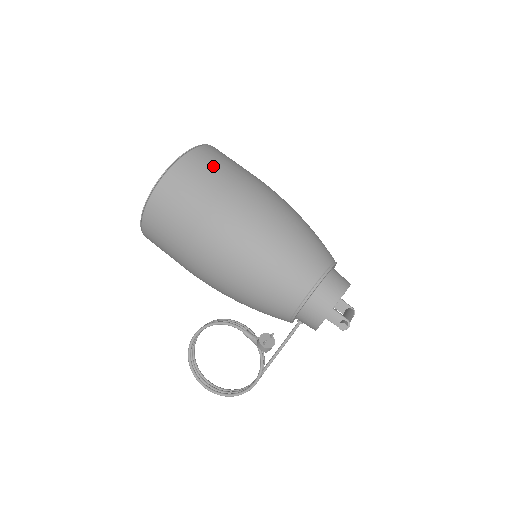
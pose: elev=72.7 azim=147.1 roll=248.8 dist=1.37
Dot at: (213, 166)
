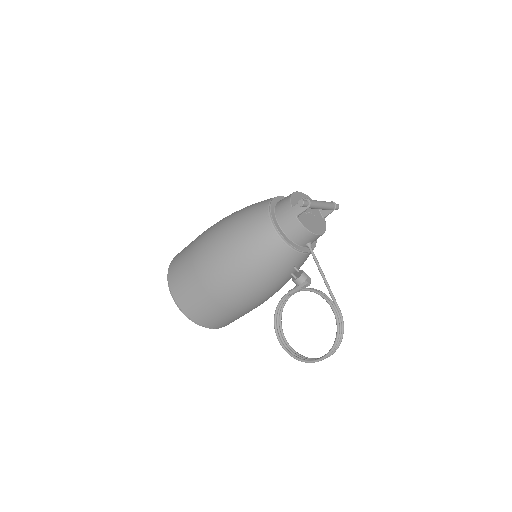
Dot at: occluded
